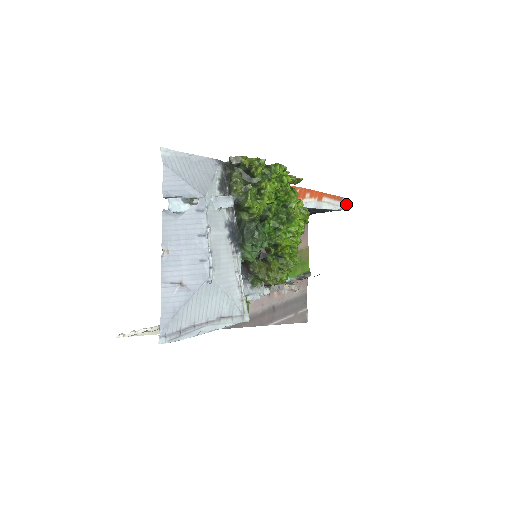
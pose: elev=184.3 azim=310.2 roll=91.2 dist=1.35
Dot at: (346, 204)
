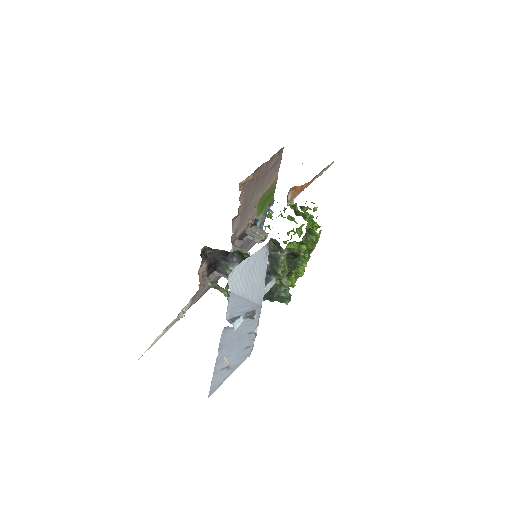
Dot at: (332, 163)
